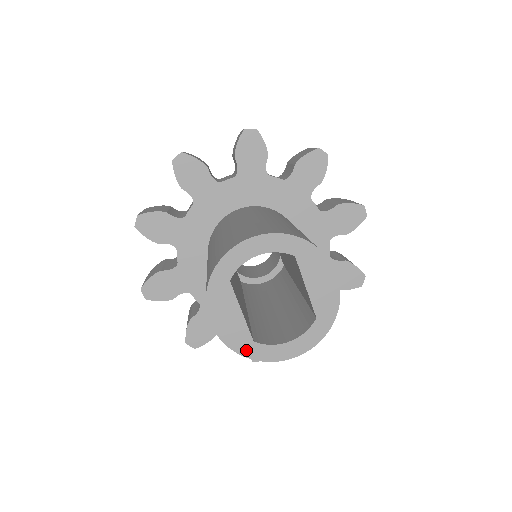
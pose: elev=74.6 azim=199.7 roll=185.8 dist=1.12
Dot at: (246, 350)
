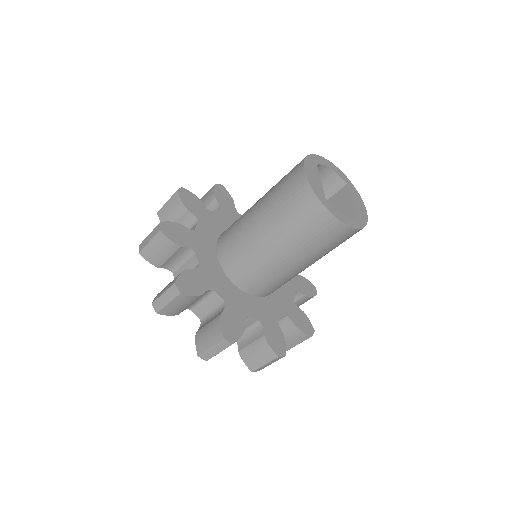
Dot at: (321, 198)
